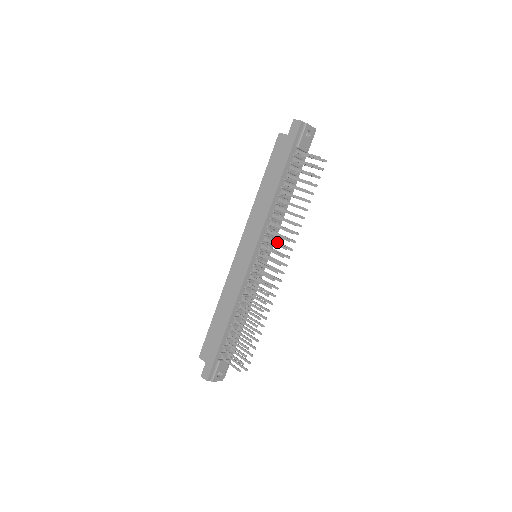
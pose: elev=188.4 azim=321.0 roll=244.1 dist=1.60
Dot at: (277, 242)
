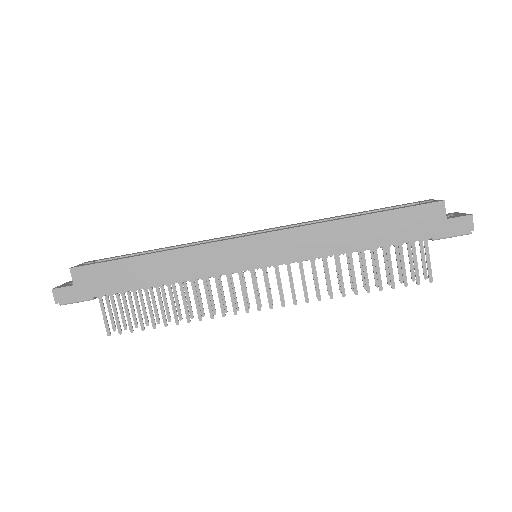
Dot at: occluded
